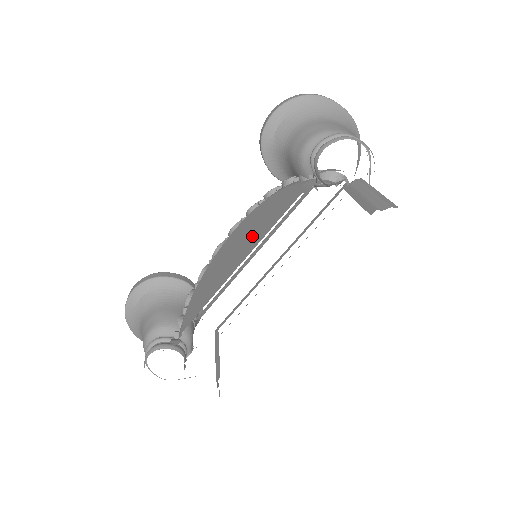
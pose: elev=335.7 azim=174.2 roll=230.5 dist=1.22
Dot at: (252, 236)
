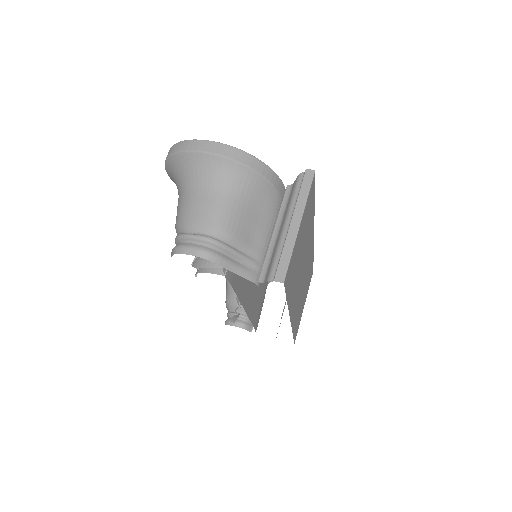
Dot at: occluded
